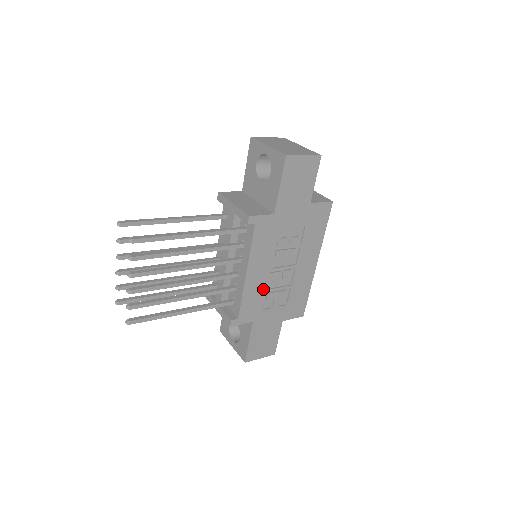
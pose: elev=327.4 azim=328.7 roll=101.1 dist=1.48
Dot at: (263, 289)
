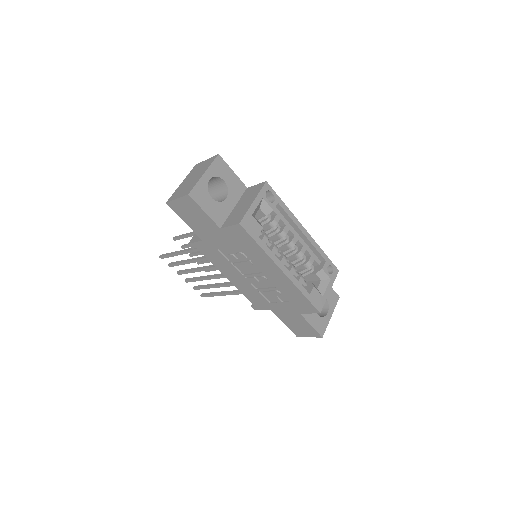
Dot at: (253, 289)
